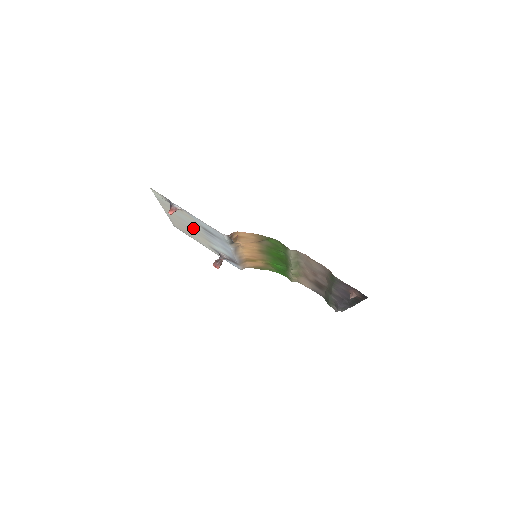
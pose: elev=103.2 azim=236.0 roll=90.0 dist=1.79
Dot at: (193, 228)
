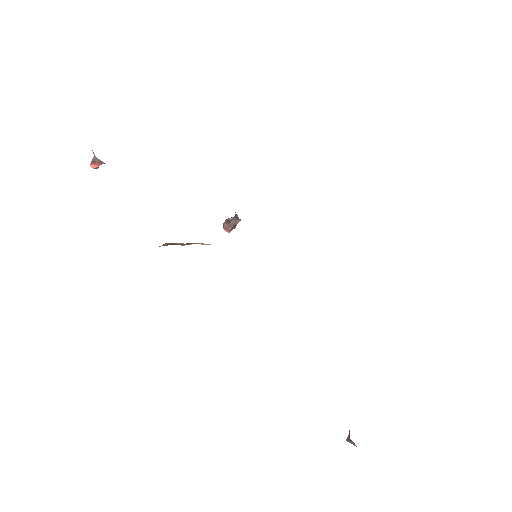
Dot at: occluded
